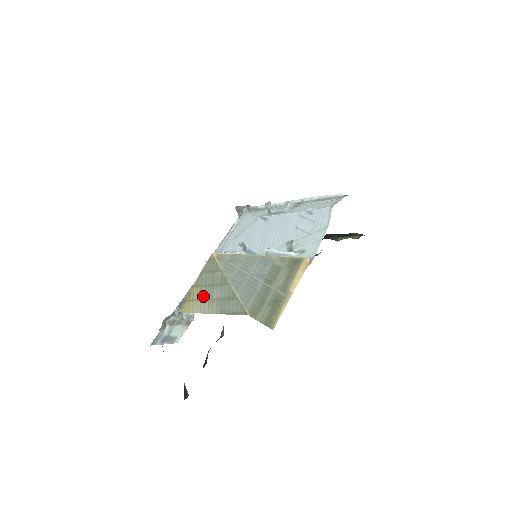
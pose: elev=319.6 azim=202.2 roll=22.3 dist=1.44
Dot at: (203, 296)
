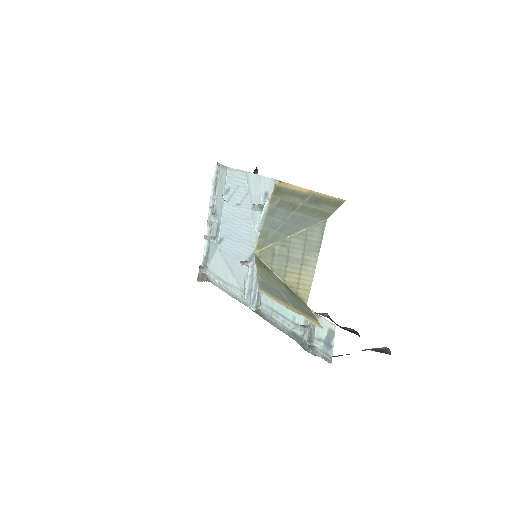
Dot at: (296, 271)
